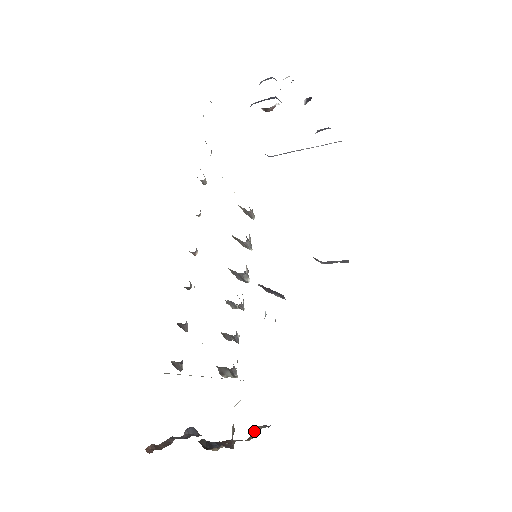
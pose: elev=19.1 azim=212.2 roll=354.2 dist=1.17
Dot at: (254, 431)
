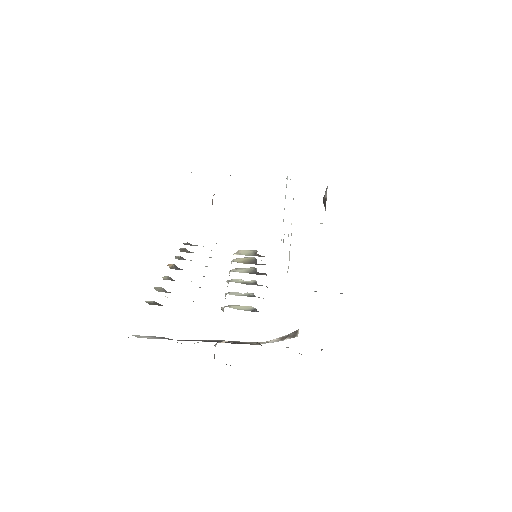
Dot at: occluded
